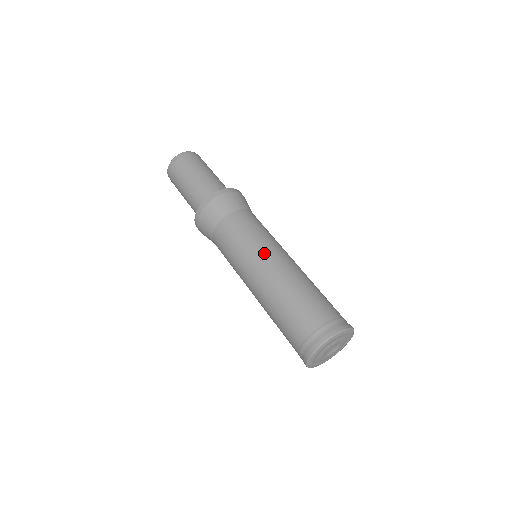
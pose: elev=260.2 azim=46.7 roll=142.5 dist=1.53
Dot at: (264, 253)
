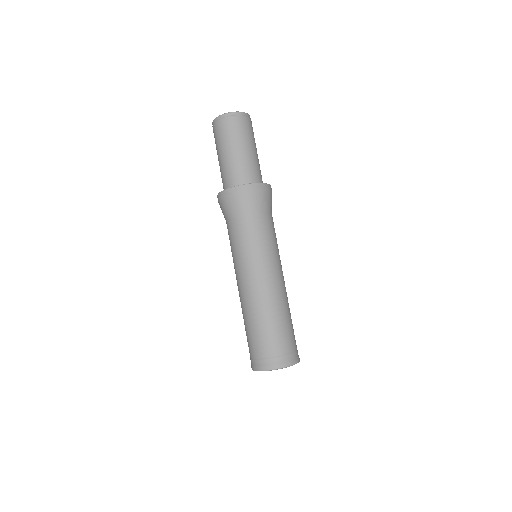
Dot at: (270, 268)
